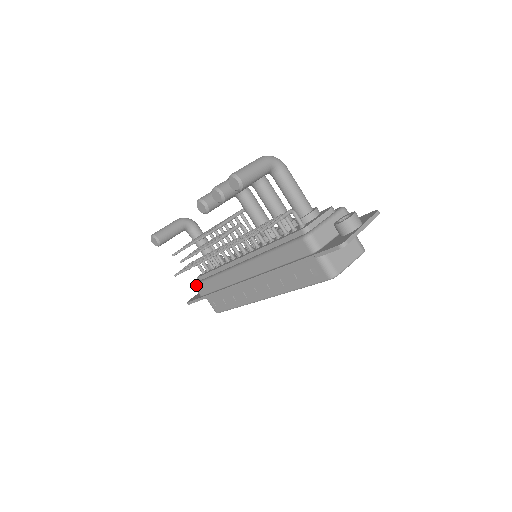
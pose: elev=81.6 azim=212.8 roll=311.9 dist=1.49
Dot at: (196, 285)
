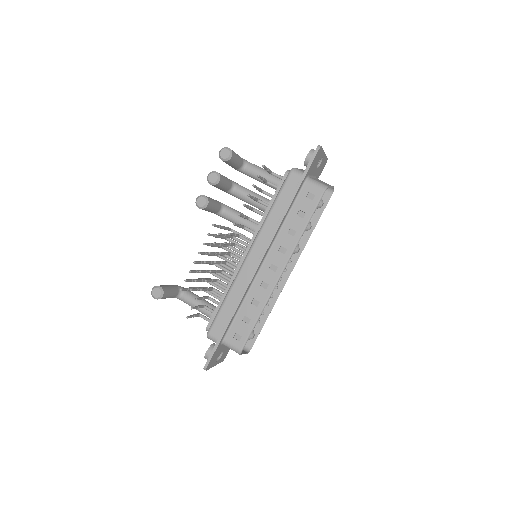
Dot at: (209, 329)
